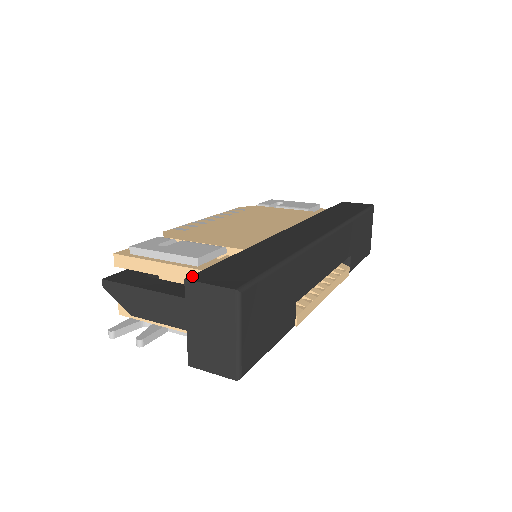
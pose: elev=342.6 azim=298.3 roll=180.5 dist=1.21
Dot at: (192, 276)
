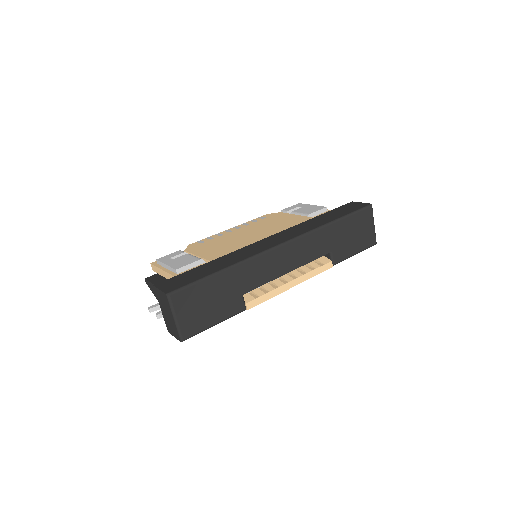
Dot at: (159, 283)
